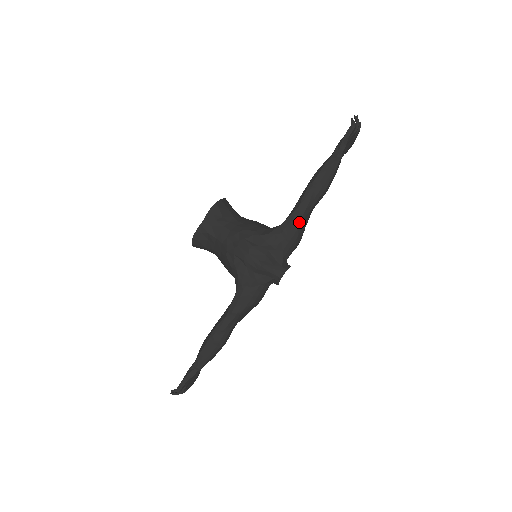
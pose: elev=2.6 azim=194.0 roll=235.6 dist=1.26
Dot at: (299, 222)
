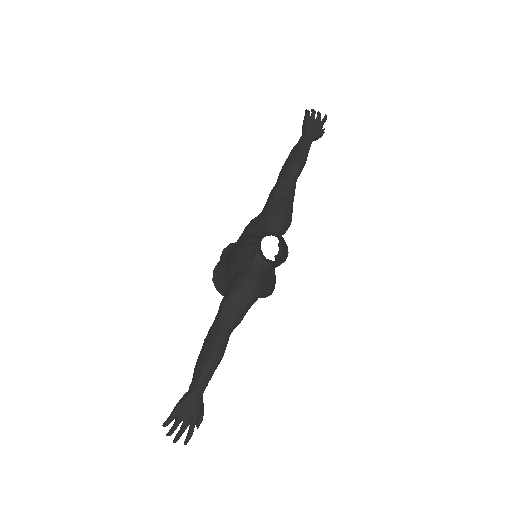
Dot at: (273, 194)
